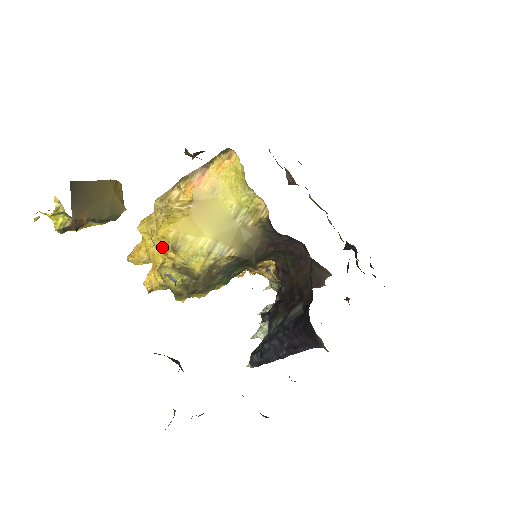
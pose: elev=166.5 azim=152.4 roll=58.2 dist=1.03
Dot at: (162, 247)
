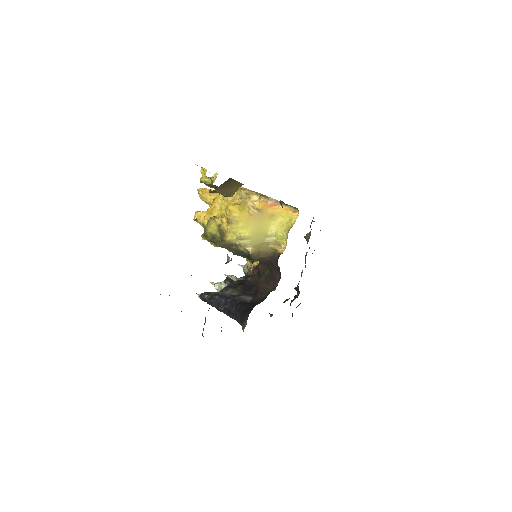
Dot at: (223, 211)
